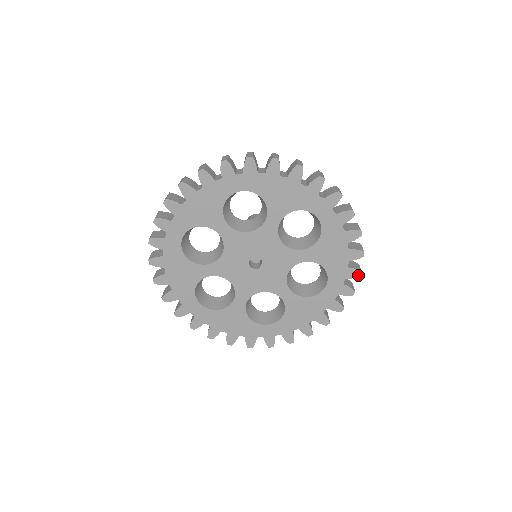
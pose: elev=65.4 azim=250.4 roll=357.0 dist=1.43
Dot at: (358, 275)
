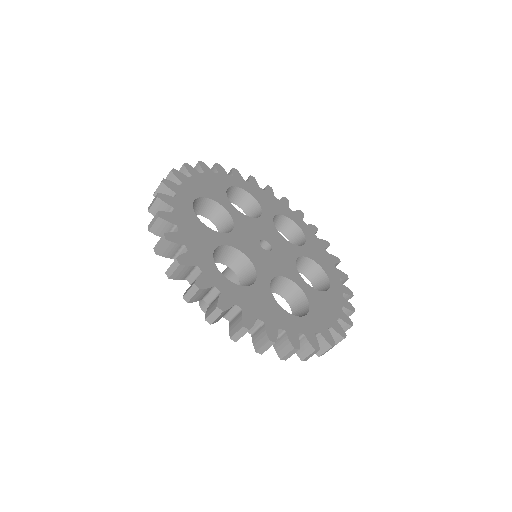
Dot at: (331, 343)
